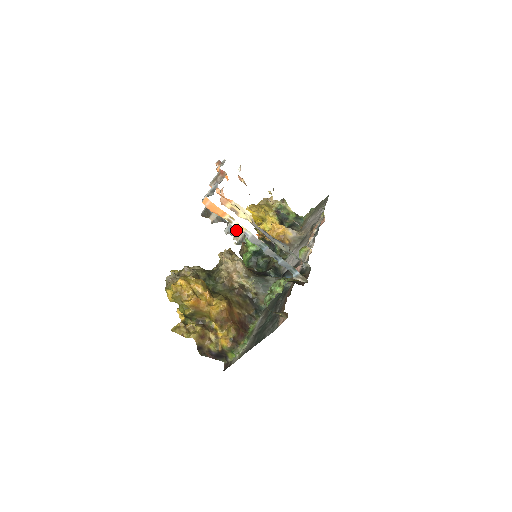
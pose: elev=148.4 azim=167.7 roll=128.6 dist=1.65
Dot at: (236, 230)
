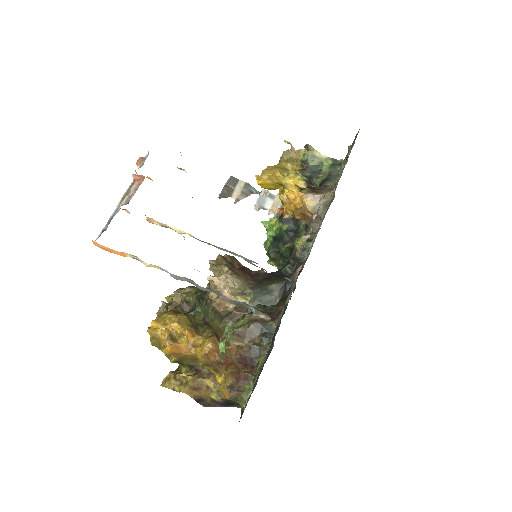
Dot at: (271, 200)
